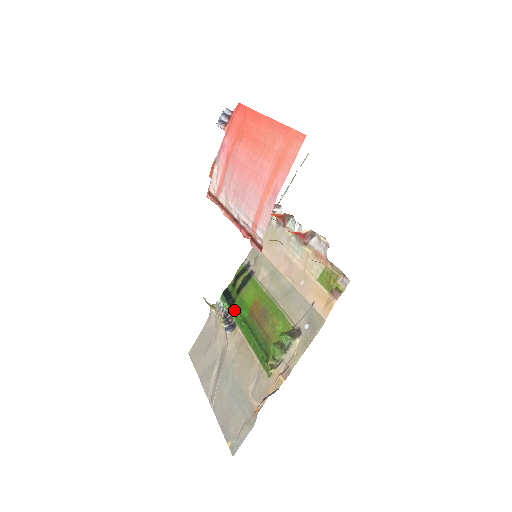
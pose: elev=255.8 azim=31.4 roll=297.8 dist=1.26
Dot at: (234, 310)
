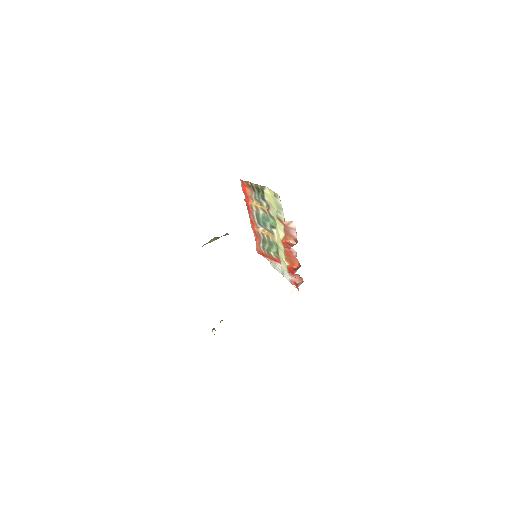
Dot at: occluded
